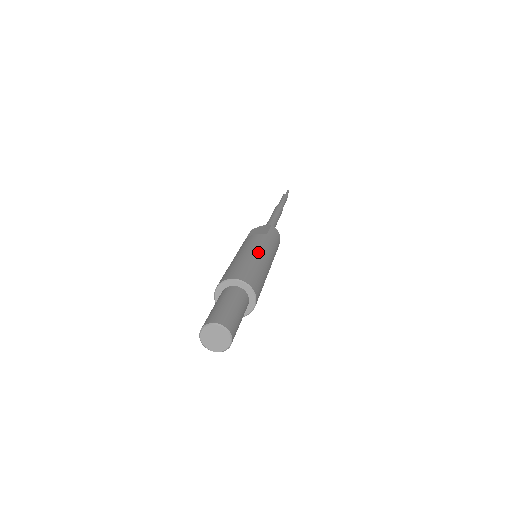
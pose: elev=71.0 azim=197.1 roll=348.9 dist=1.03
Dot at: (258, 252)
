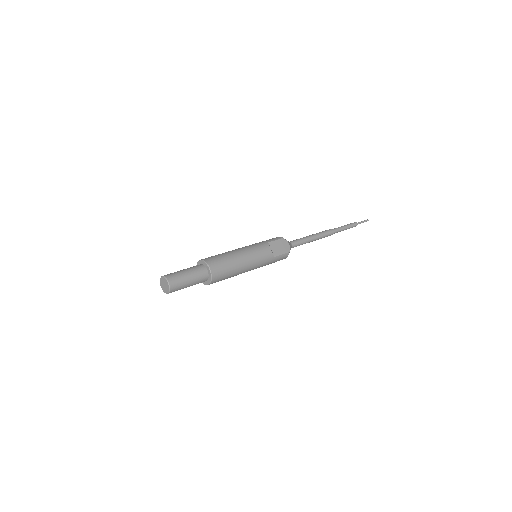
Dot at: (249, 266)
